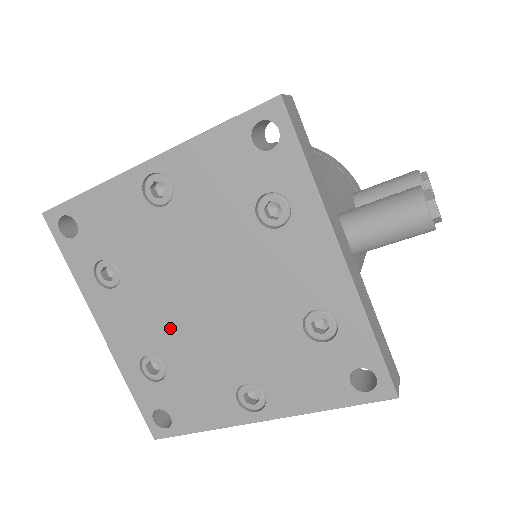
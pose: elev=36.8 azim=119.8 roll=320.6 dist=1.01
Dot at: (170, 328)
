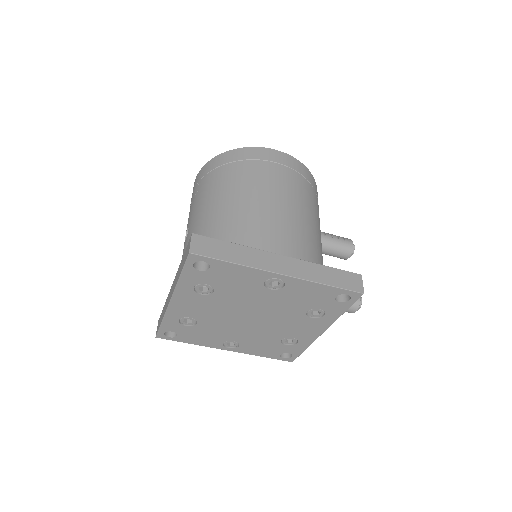
Dot at: (218, 317)
